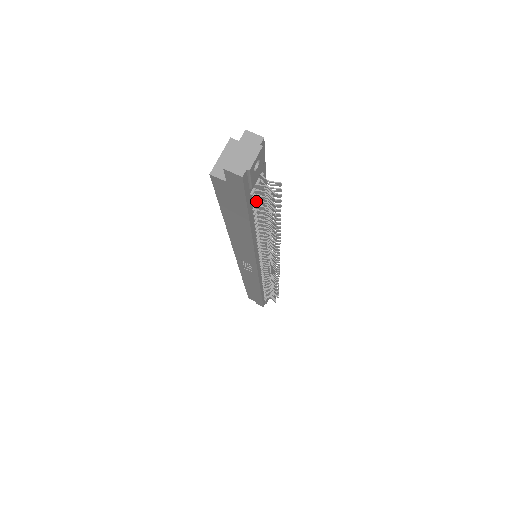
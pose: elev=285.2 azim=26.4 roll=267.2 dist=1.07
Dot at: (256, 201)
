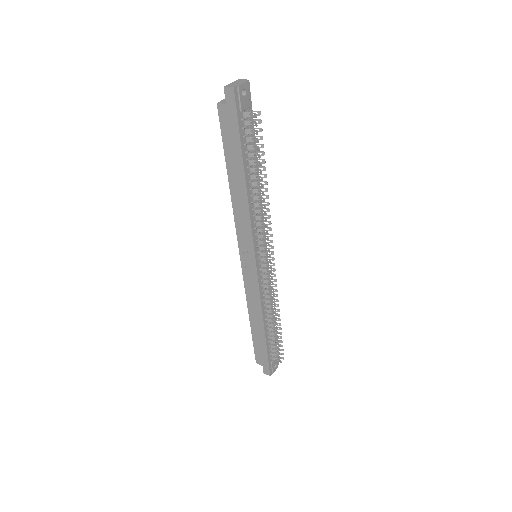
Dot at: (246, 137)
